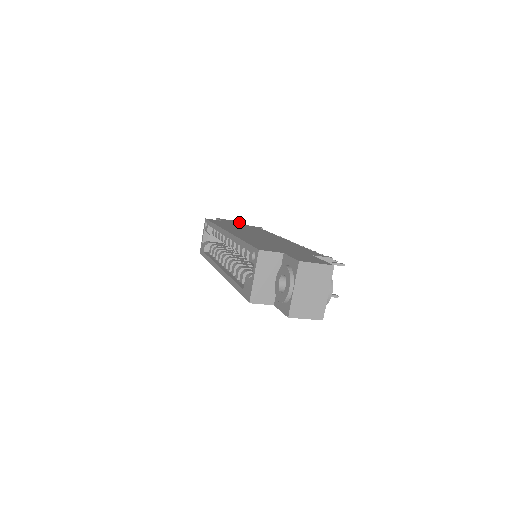
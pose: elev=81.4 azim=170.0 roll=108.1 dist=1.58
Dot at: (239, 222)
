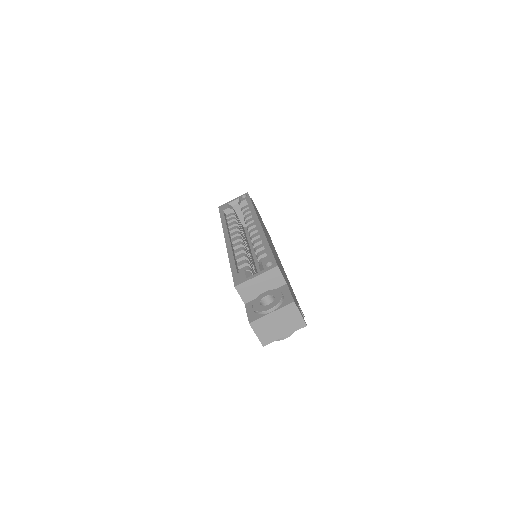
Dot at: occluded
